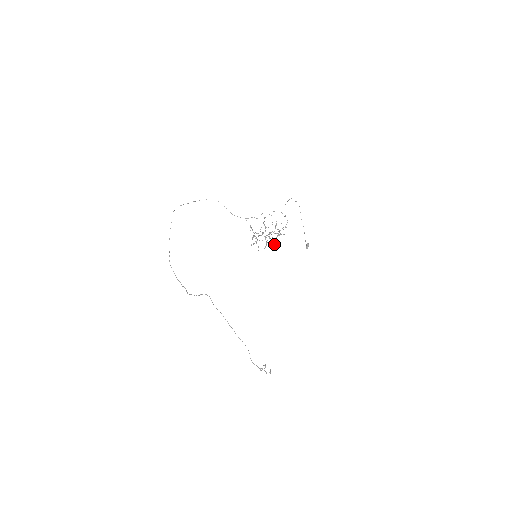
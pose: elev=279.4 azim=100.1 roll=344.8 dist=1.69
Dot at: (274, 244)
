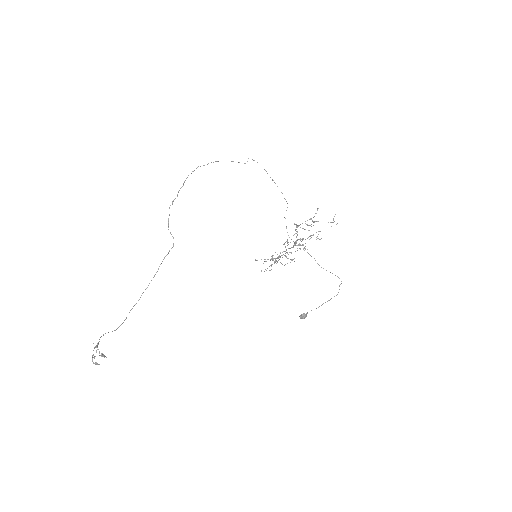
Dot at: (295, 224)
